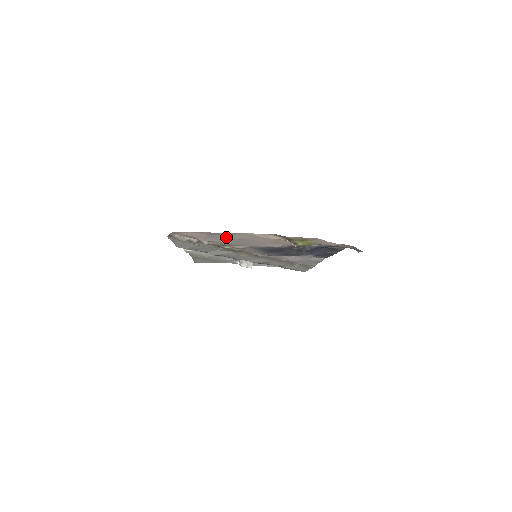
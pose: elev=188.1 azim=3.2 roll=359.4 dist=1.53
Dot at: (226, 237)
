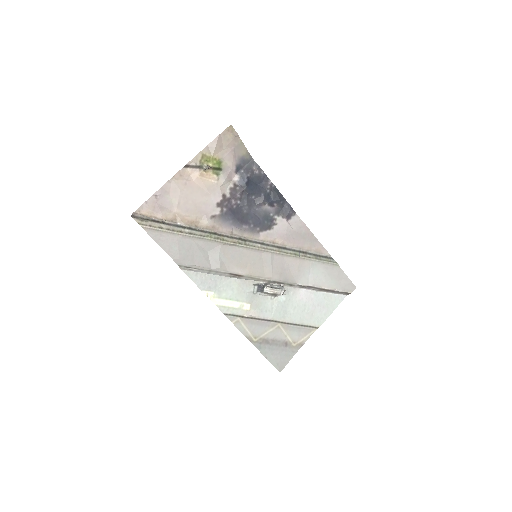
Dot at: (172, 201)
